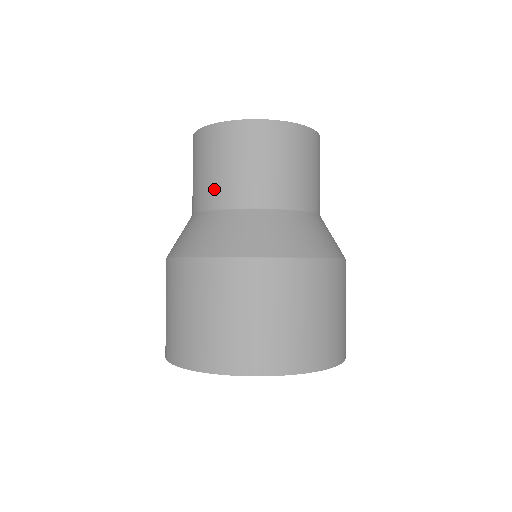
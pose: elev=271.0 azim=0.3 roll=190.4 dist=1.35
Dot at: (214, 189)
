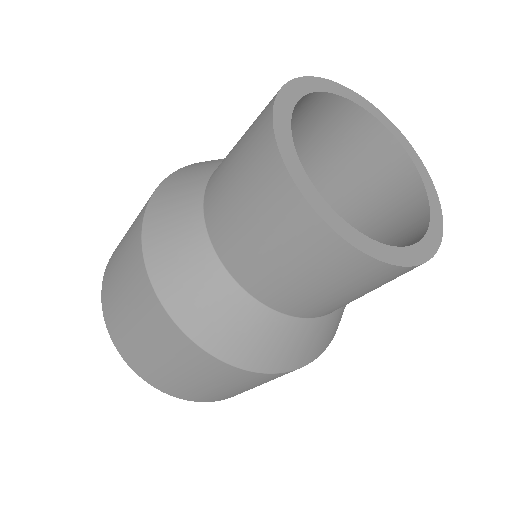
Dot at: (218, 197)
